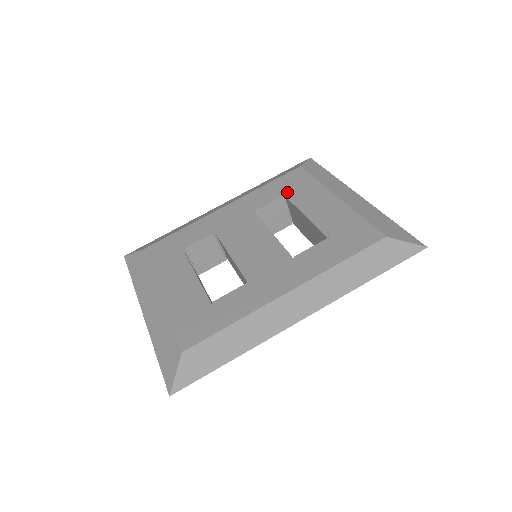
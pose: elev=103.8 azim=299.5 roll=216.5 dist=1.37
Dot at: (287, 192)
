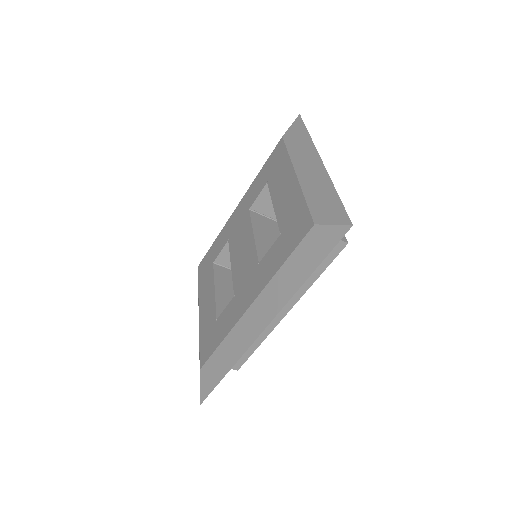
Dot at: (269, 178)
